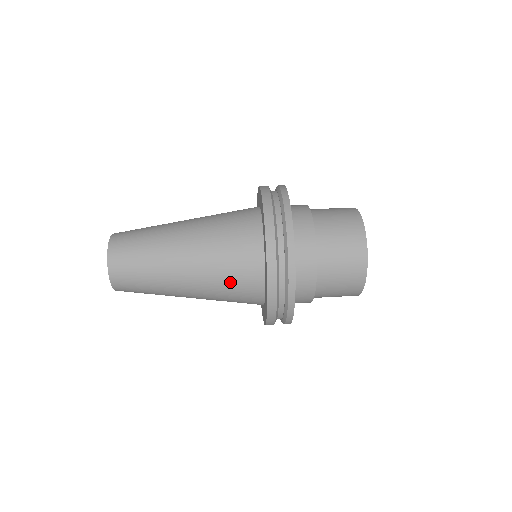
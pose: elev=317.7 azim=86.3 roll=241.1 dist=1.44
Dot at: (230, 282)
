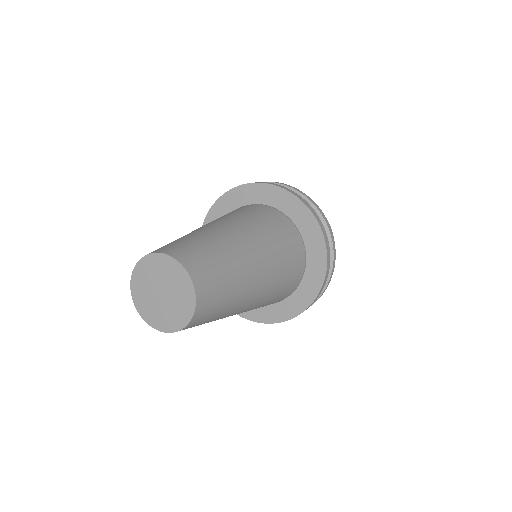
Dot at: (280, 292)
